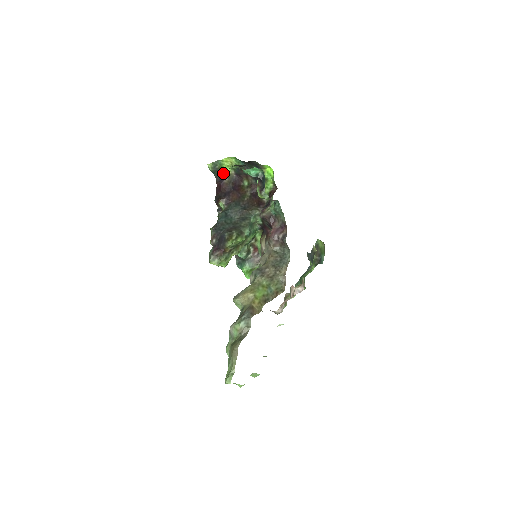
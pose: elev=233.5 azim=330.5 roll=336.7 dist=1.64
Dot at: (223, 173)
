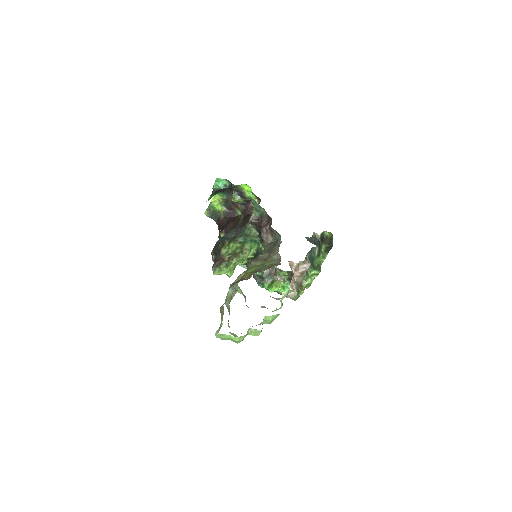
Dot at: (219, 214)
